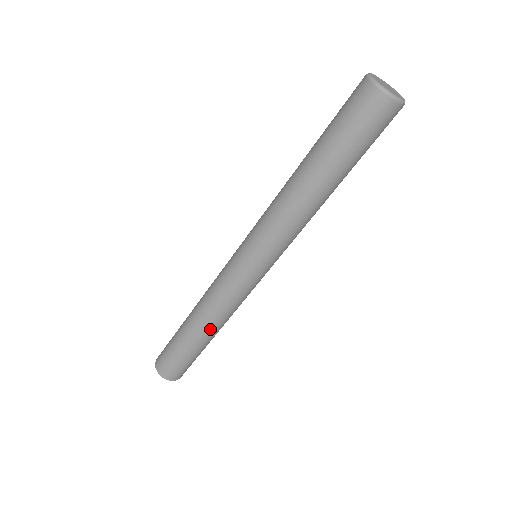
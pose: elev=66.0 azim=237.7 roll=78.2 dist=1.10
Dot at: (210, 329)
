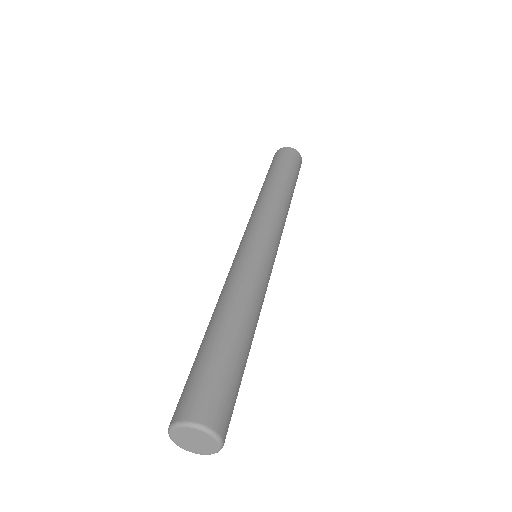
Dot at: occluded
